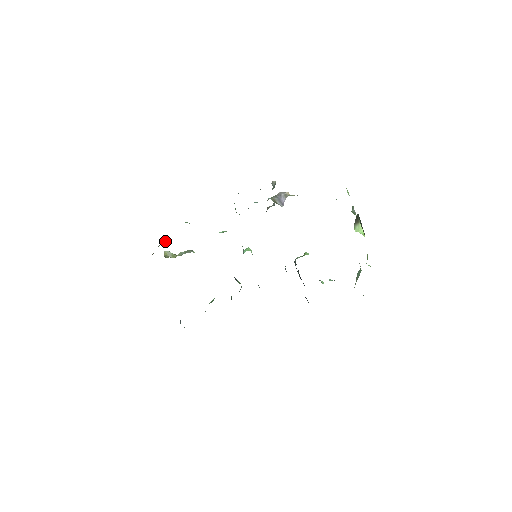
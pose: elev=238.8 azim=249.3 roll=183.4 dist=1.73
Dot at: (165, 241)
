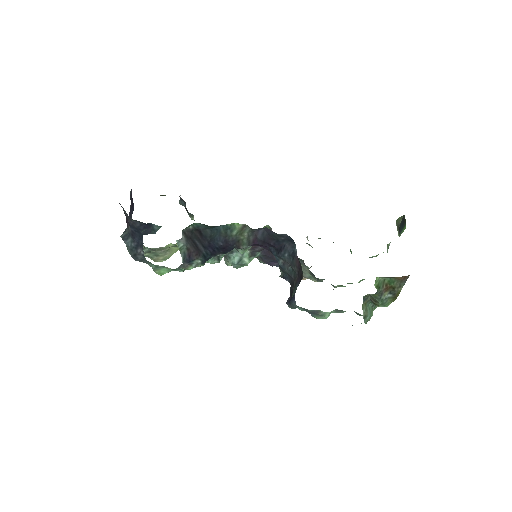
Dot at: occluded
